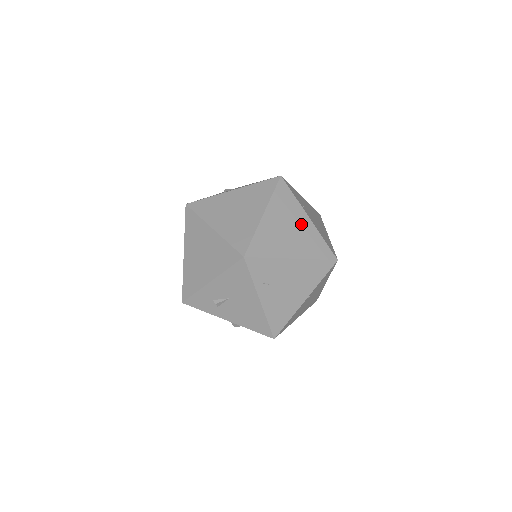
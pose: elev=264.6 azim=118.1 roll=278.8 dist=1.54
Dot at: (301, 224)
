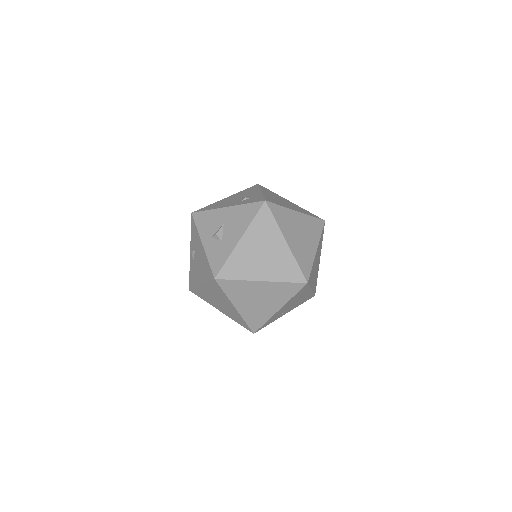
Dot at: (261, 290)
